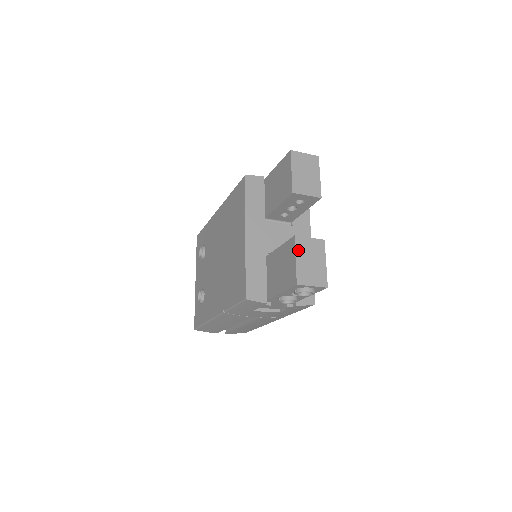
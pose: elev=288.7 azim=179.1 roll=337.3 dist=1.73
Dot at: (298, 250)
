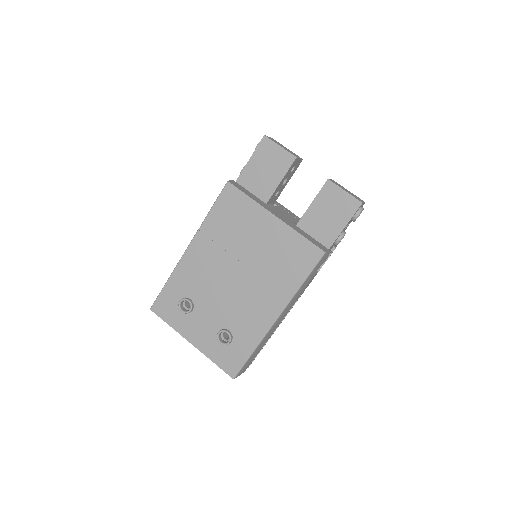
Dot at: (338, 186)
